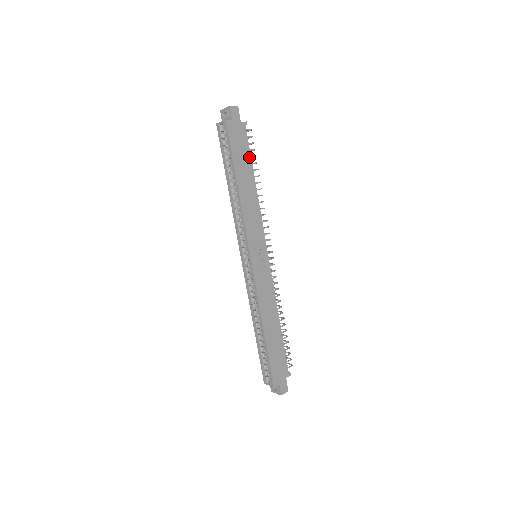
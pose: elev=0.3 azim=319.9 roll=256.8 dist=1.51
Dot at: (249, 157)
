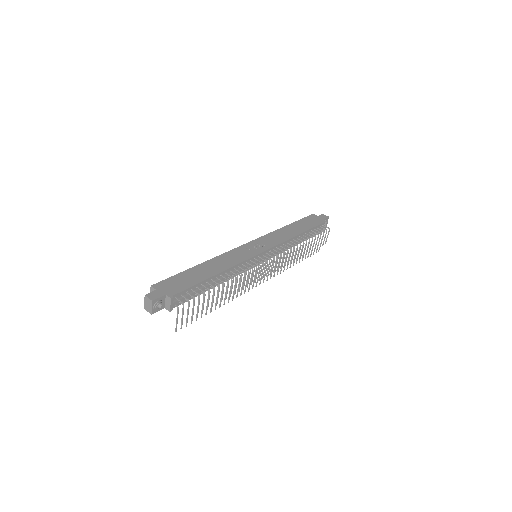
Dot at: (311, 228)
